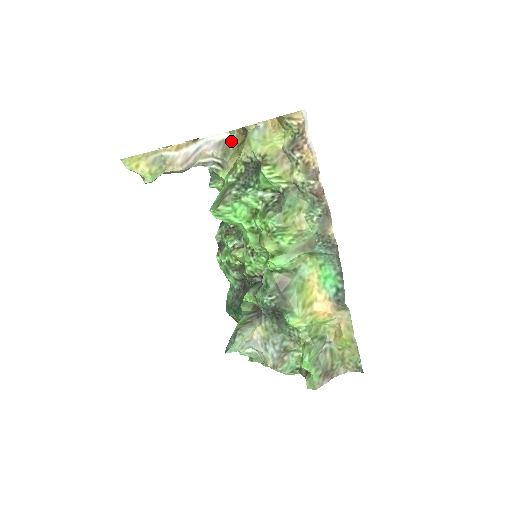
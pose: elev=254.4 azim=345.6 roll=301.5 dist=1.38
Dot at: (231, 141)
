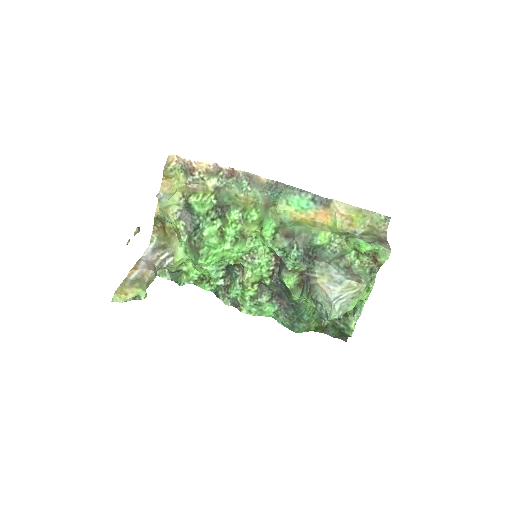
Dot at: (158, 243)
